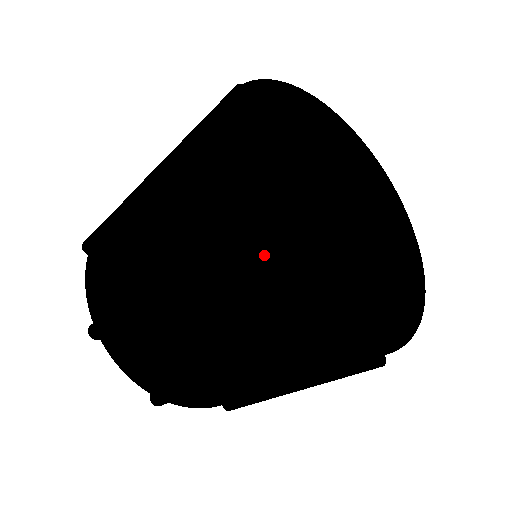
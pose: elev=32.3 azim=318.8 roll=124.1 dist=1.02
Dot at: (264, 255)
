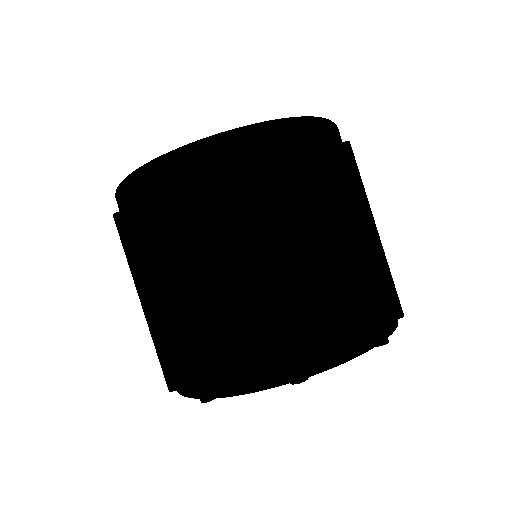
Dot at: (243, 128)
